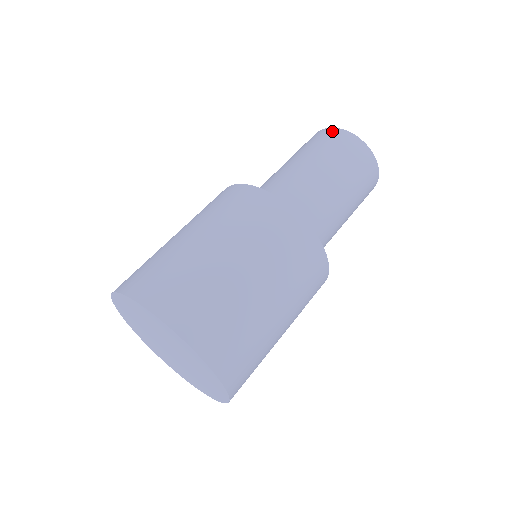
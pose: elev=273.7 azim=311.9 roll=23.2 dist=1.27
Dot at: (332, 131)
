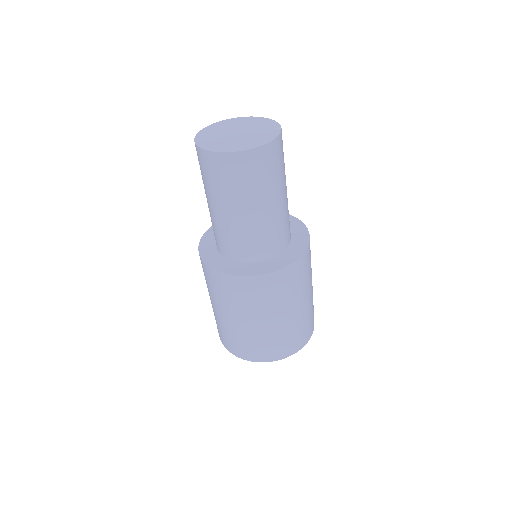
Dot at: (206, 157)
